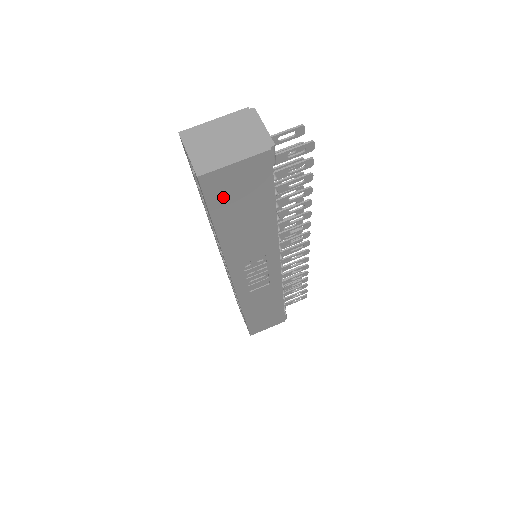
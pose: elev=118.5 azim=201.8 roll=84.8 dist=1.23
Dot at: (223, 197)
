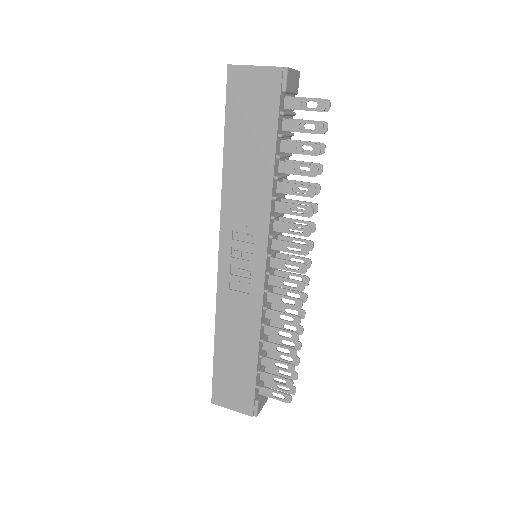
Dot at: (239, 103)
